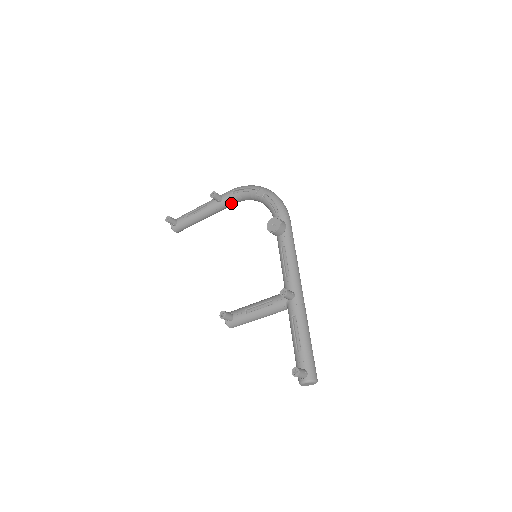
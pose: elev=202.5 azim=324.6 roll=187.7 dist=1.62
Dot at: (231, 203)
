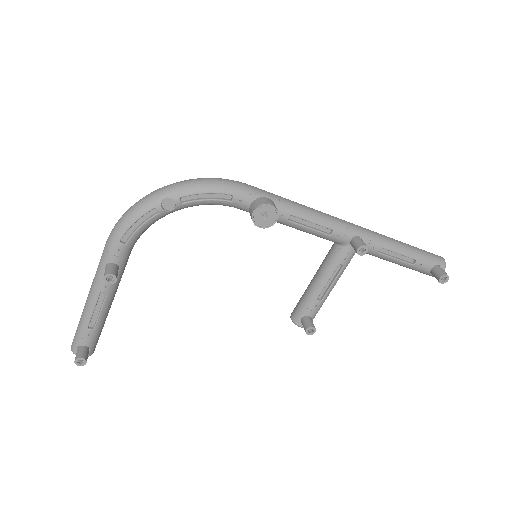
Dot at: (130, 253)
